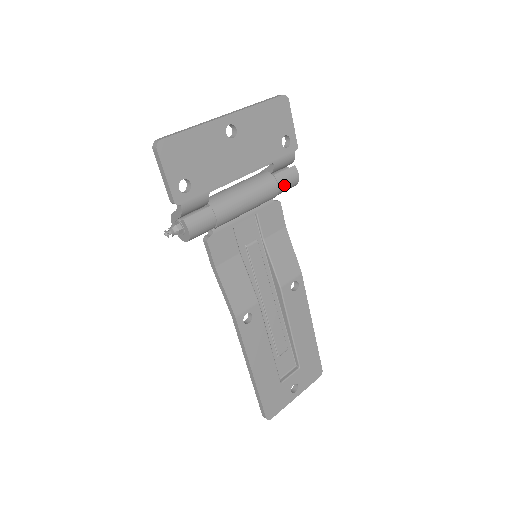
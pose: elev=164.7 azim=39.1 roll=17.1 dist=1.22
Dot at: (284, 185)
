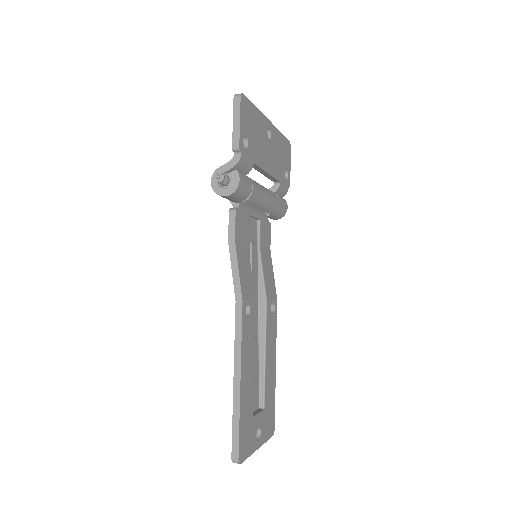
Dot at: (281, 207)
